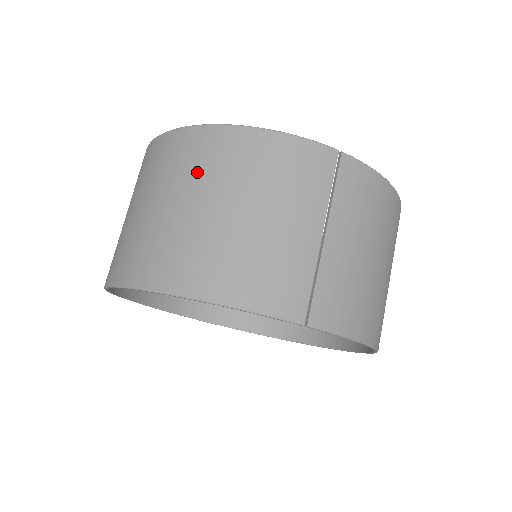
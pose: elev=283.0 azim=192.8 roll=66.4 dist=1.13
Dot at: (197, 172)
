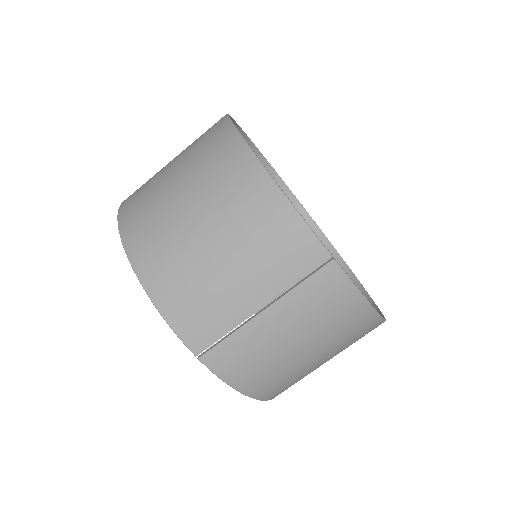
Dot at: (213, 185)
